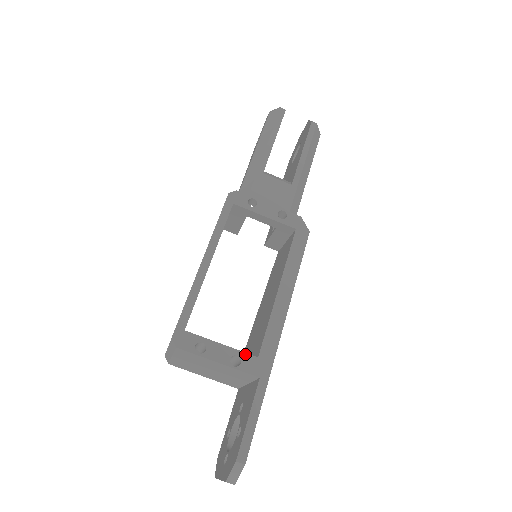
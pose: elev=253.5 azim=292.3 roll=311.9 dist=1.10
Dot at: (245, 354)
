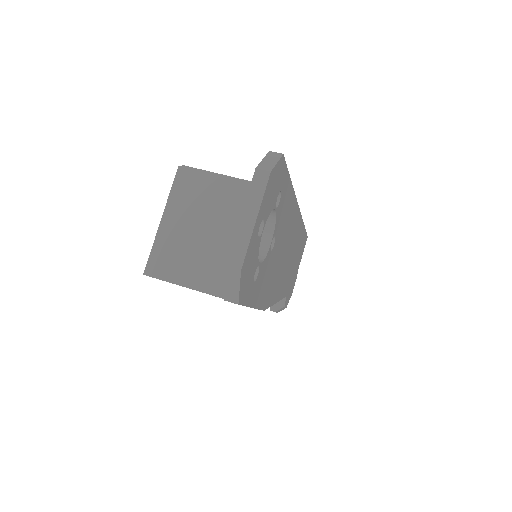
Dot at: occluded
